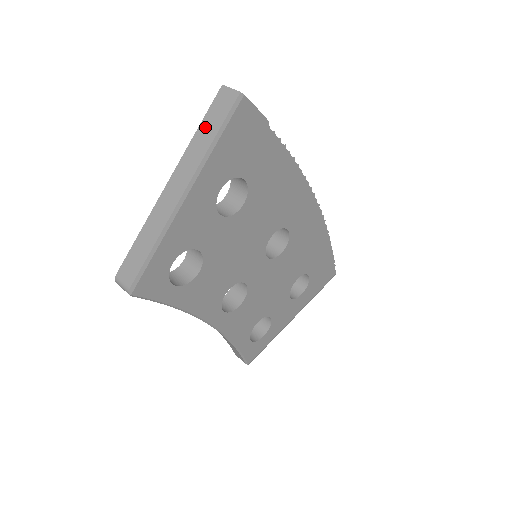
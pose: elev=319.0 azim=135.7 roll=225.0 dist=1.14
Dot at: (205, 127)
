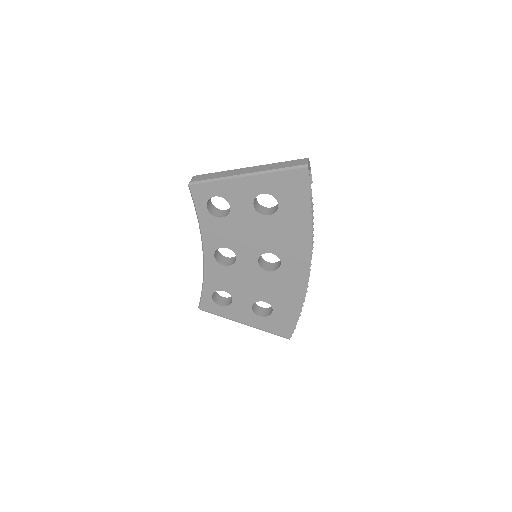
Dot at: (284, 163)
